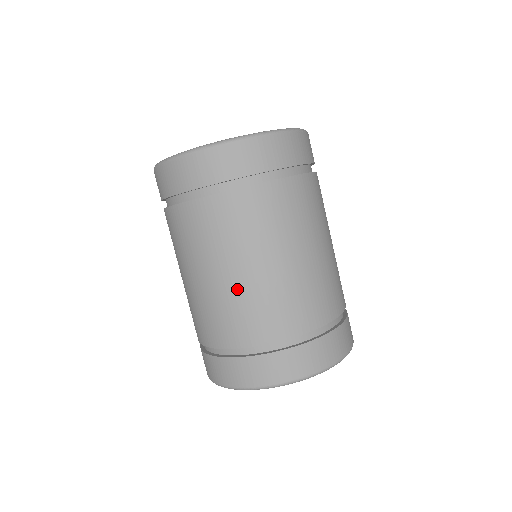
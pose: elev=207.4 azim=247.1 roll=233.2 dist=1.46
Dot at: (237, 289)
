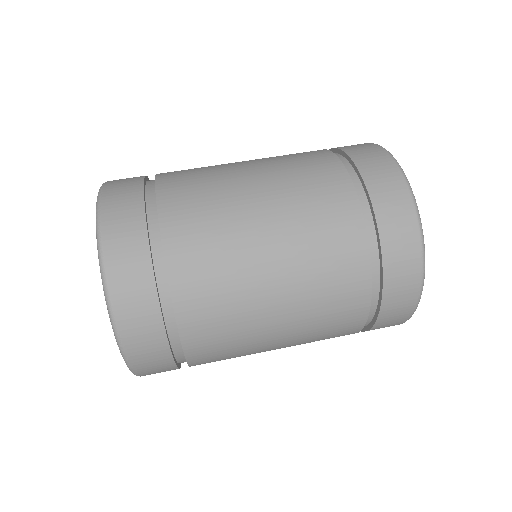
Dot at: occluded
